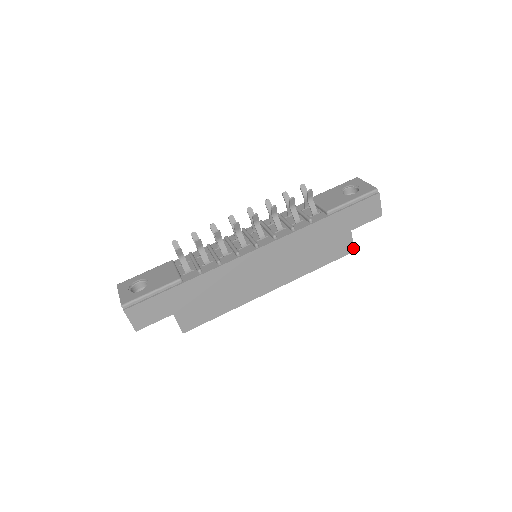
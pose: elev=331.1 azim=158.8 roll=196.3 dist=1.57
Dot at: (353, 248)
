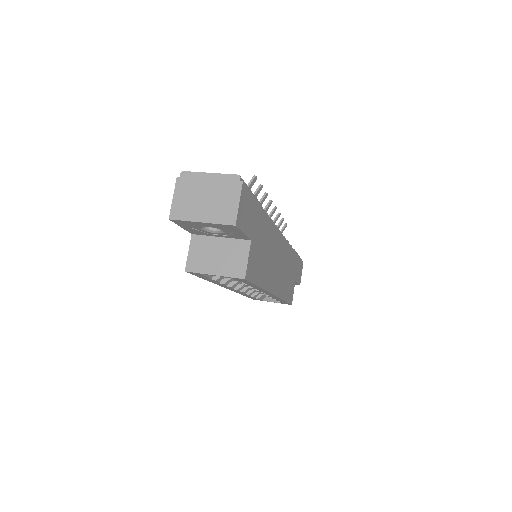
Dot at: occluded
